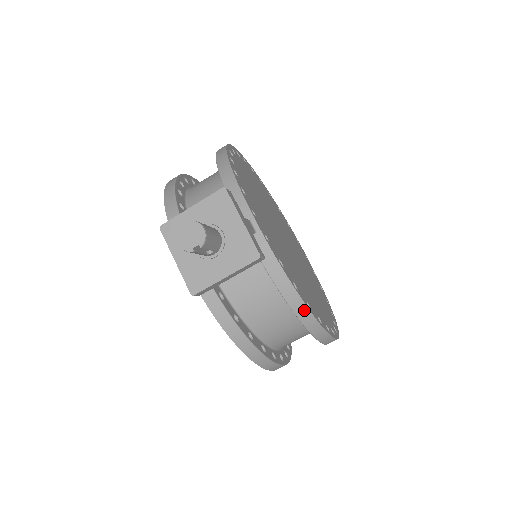
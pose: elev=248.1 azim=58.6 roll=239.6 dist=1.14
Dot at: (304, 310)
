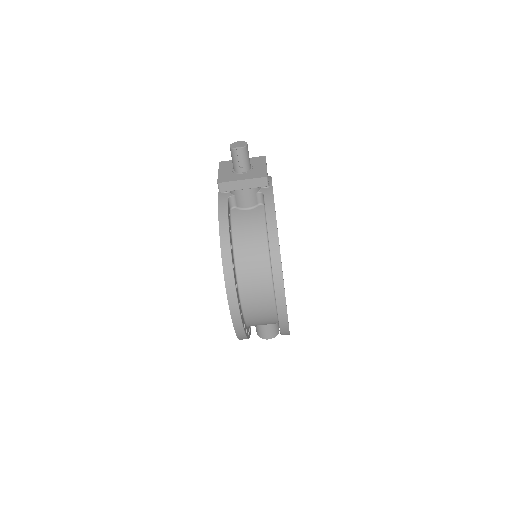
Dot at: (275, 237)
